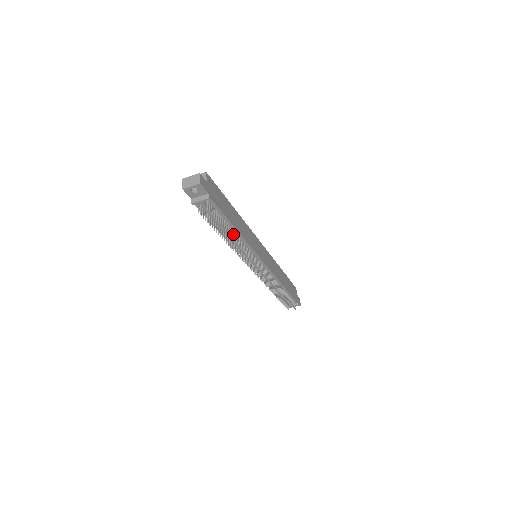
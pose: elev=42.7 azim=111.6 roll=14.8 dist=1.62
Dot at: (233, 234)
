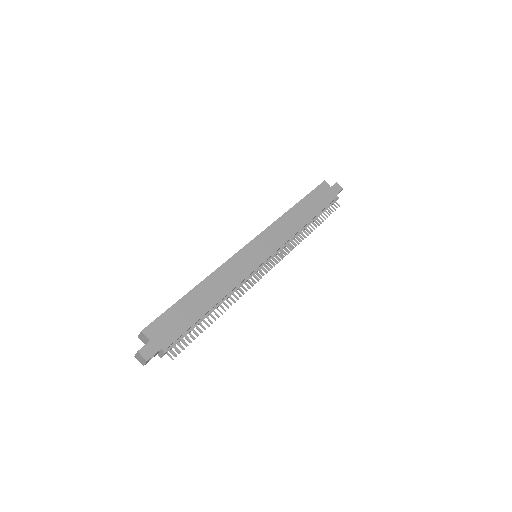
Dot at: (216, 305)
